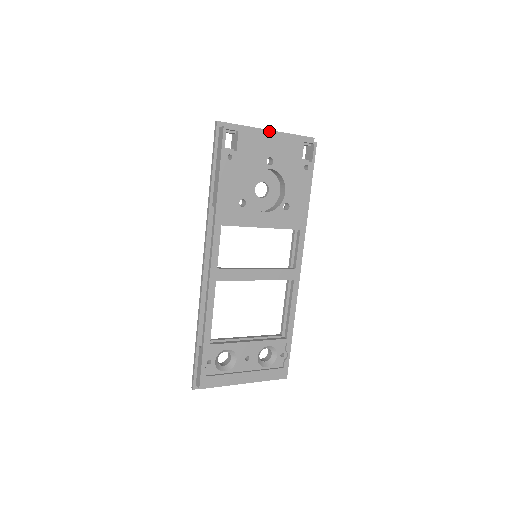
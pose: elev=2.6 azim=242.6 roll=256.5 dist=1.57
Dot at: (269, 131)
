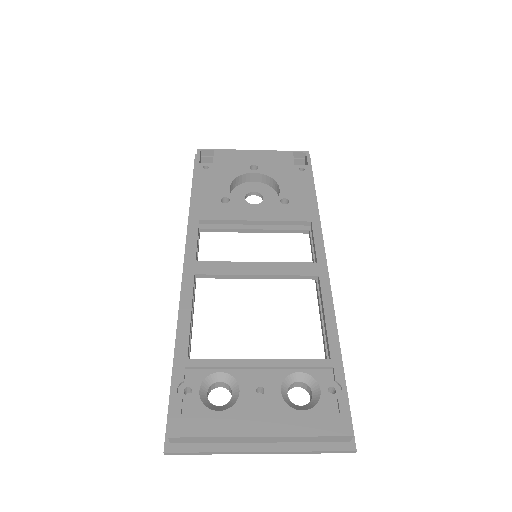
Dot at: occluded
